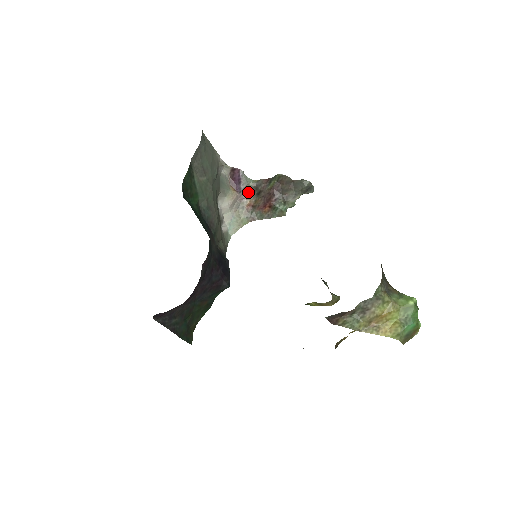
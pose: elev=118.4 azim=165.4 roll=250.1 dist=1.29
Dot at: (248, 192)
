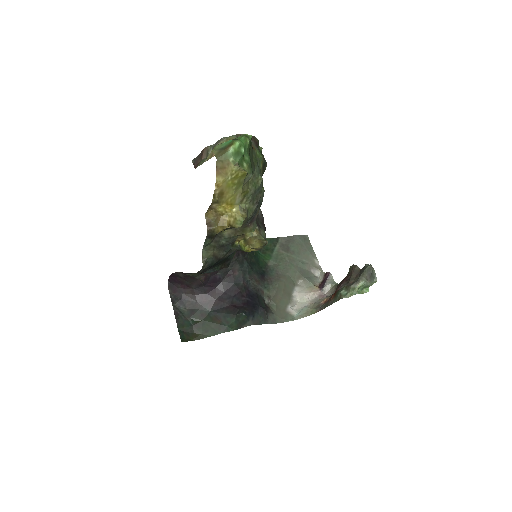
Dot at: (330, 293)
